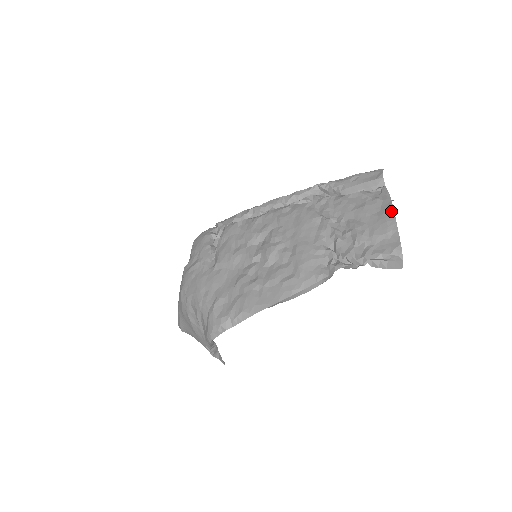
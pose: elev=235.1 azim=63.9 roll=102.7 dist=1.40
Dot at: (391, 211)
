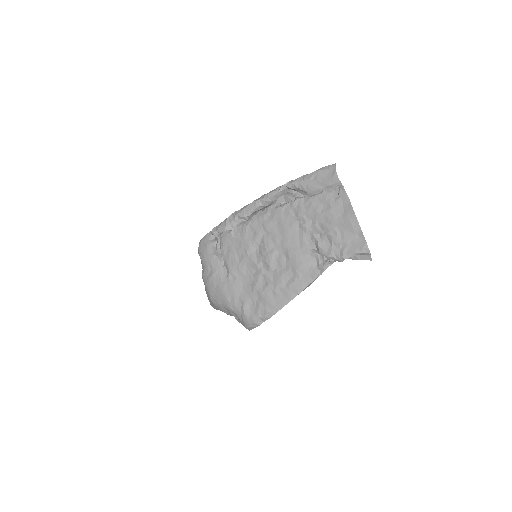
Dot at: (353, 214)
